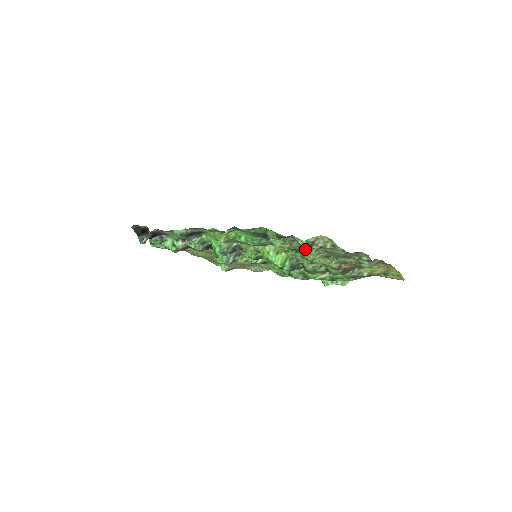
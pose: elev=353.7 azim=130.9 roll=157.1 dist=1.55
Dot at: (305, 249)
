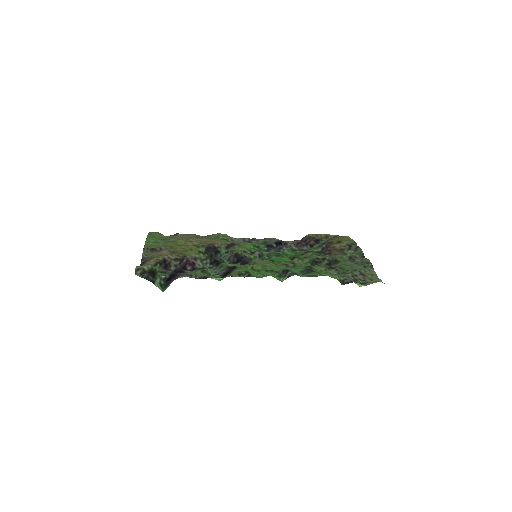
Dot at: (330, 266)
